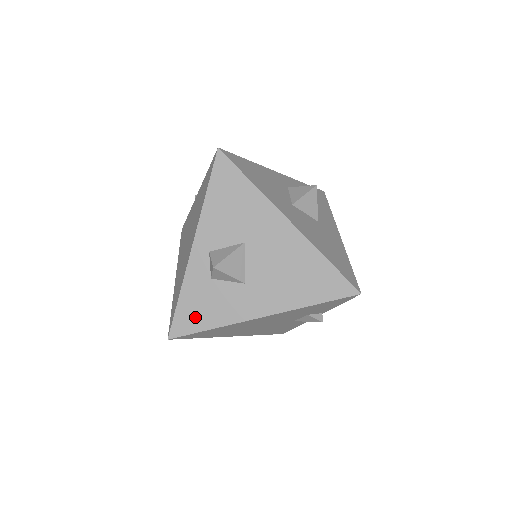
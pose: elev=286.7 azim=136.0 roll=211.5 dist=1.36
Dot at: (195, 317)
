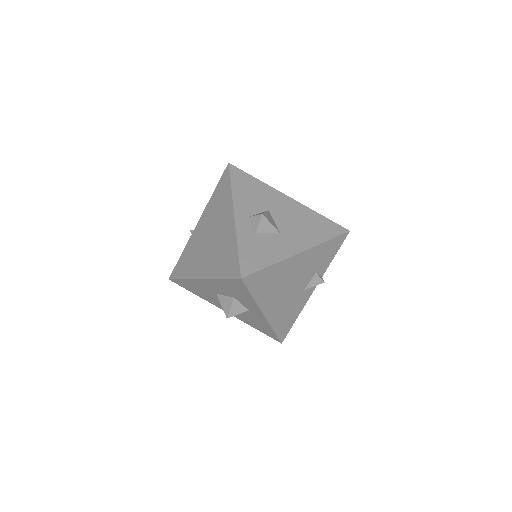
Dot at: (255, 259)
